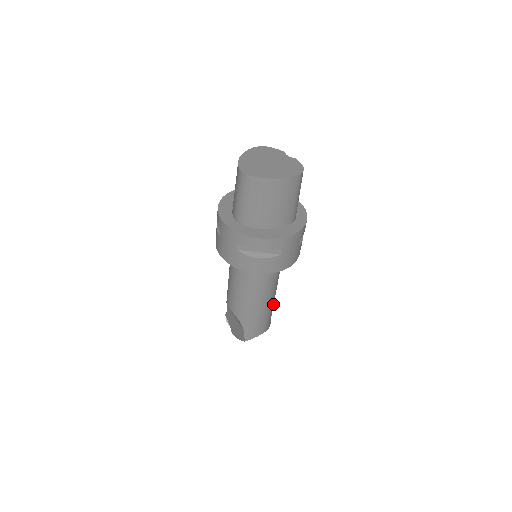
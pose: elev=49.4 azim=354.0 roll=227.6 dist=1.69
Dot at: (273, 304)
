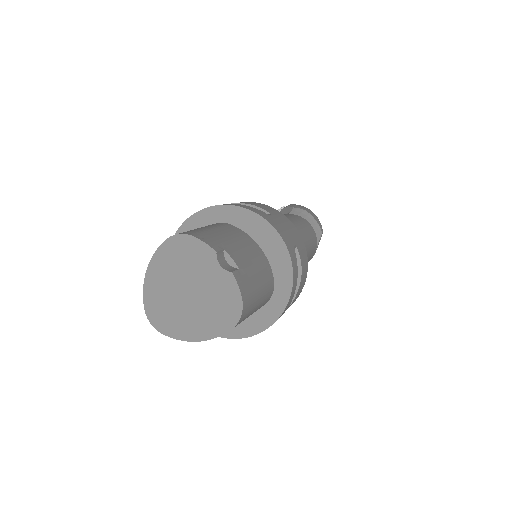
Dot at: occluded
